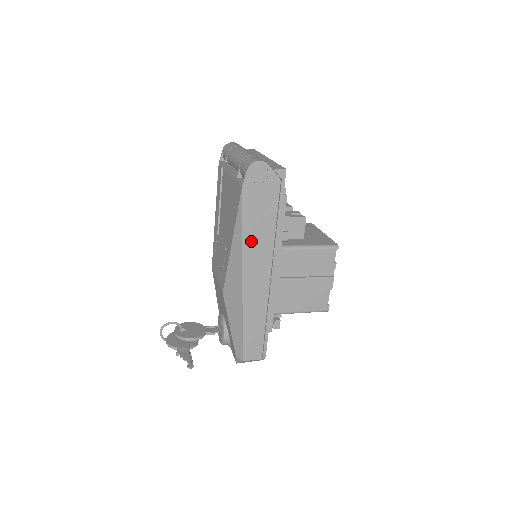
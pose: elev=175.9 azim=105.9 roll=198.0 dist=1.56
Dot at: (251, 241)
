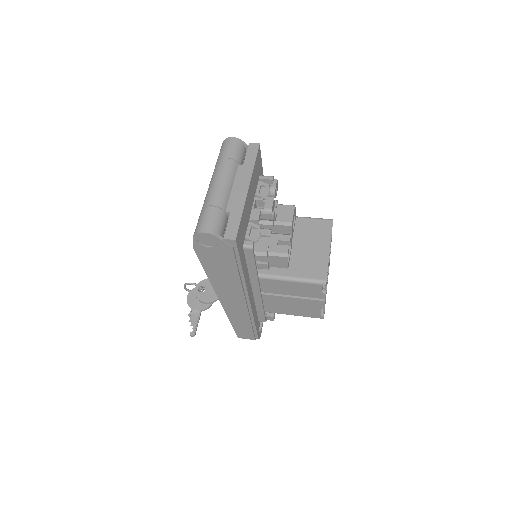
Dot at: (217, 280)
